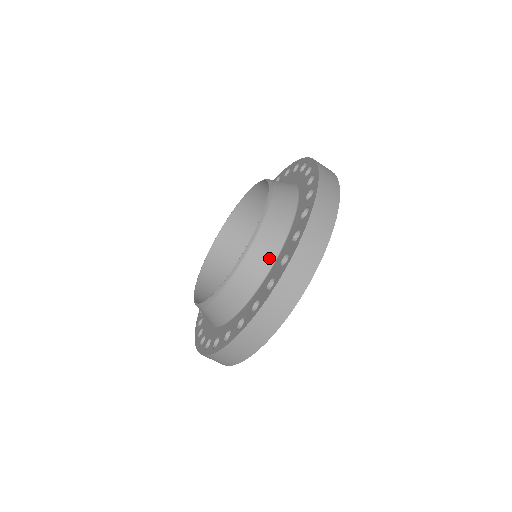
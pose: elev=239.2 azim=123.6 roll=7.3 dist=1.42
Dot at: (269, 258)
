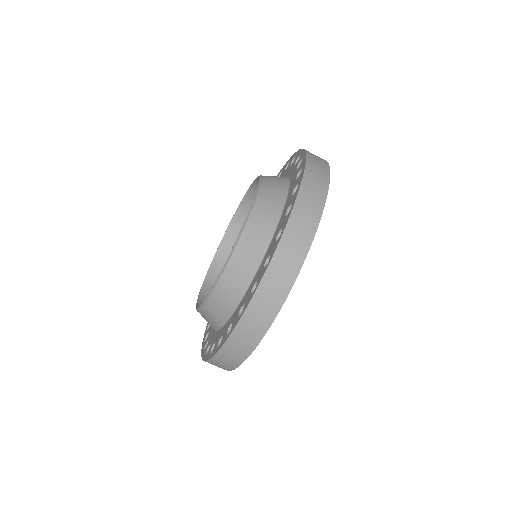
Dot at: (272, 220)
